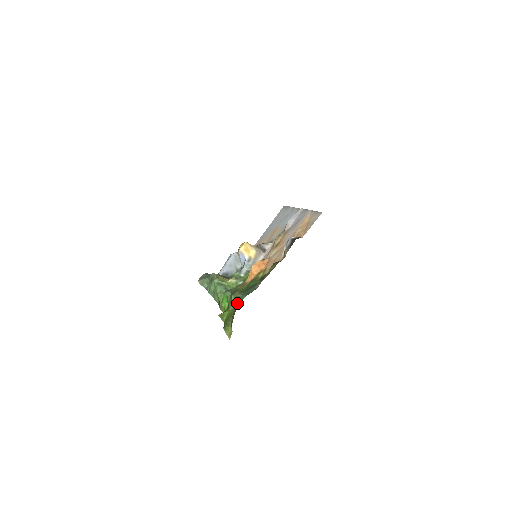
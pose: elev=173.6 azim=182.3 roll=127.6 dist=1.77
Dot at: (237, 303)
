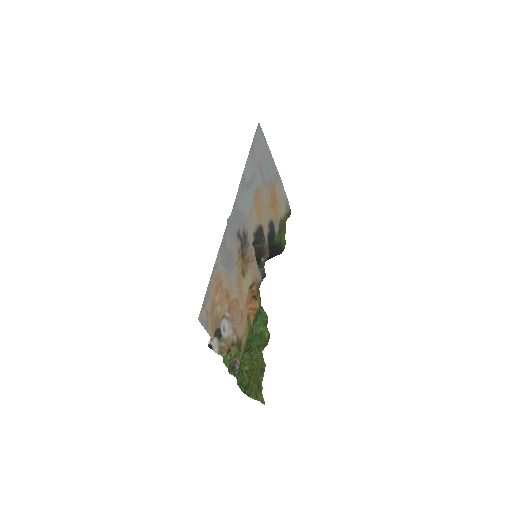
Dot at: (242, 382)
